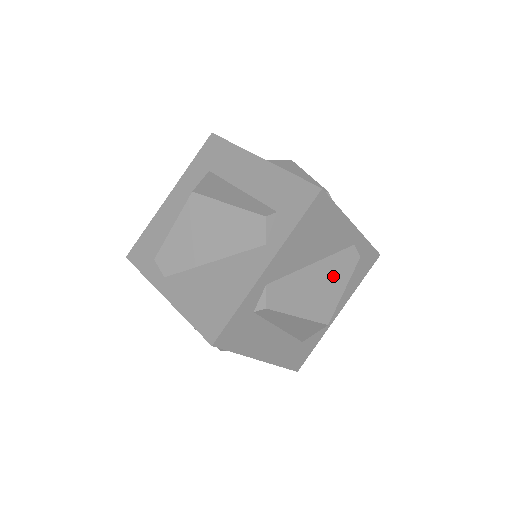
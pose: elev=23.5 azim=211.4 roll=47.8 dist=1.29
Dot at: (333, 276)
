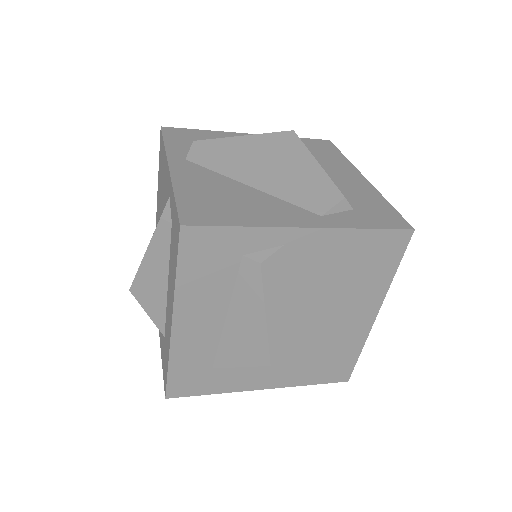
Dot at: (320, 330)
